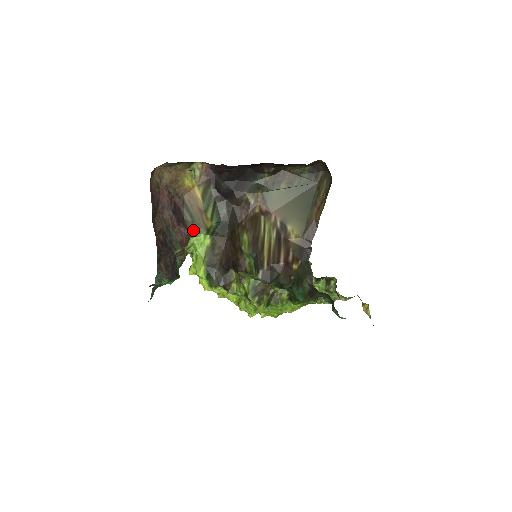
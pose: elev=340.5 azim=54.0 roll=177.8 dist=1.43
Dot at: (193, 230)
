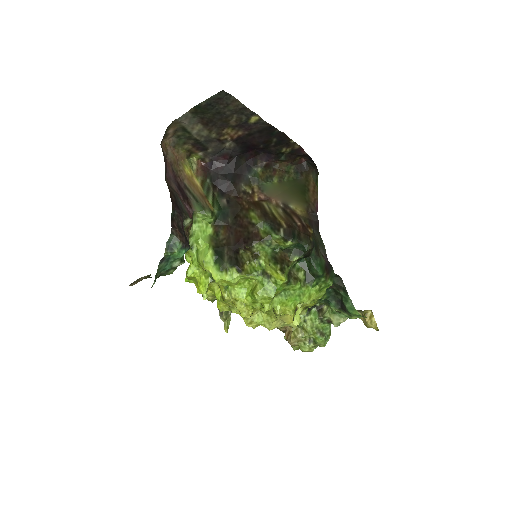
Dot at: (197, 211)
